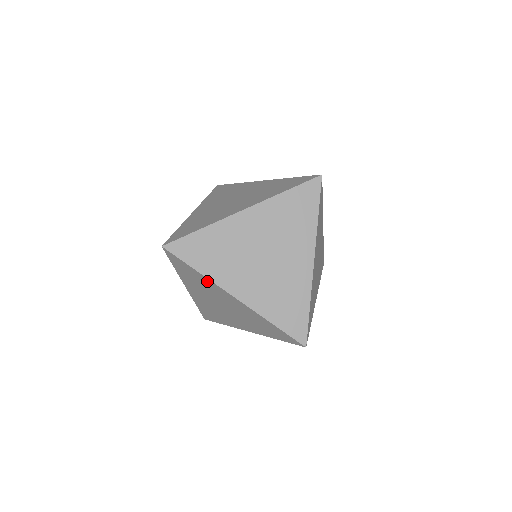
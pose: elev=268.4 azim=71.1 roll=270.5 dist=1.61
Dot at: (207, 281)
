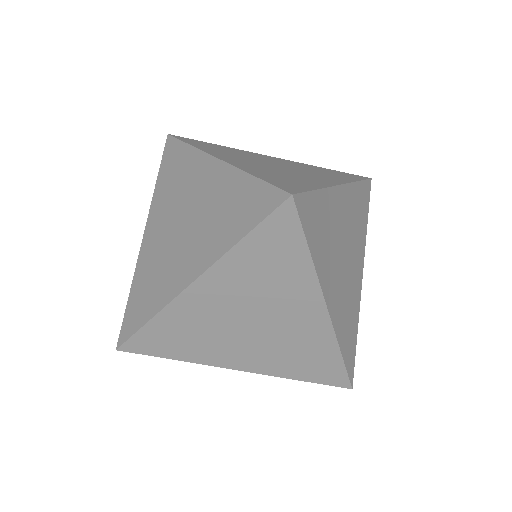
Dot at: (191, 158)
